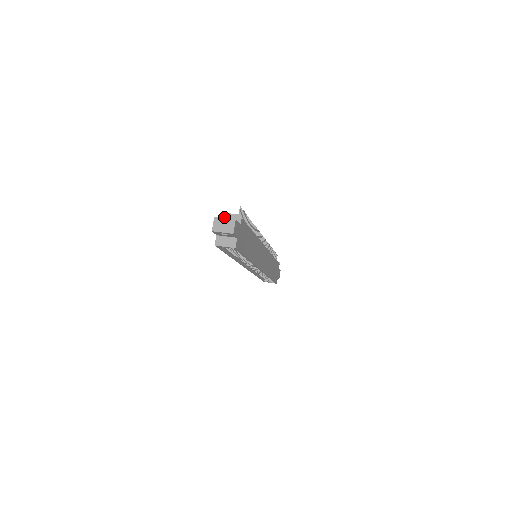
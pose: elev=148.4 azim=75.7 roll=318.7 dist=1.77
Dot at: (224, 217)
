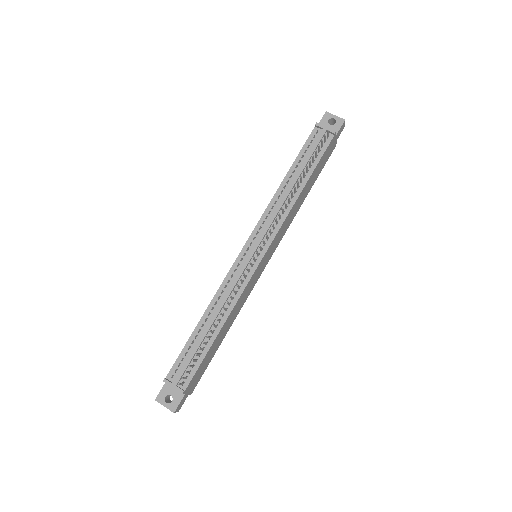
Dot at: (167, 383)
